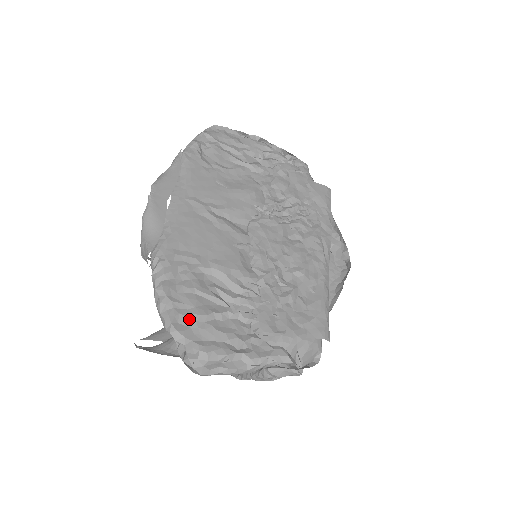
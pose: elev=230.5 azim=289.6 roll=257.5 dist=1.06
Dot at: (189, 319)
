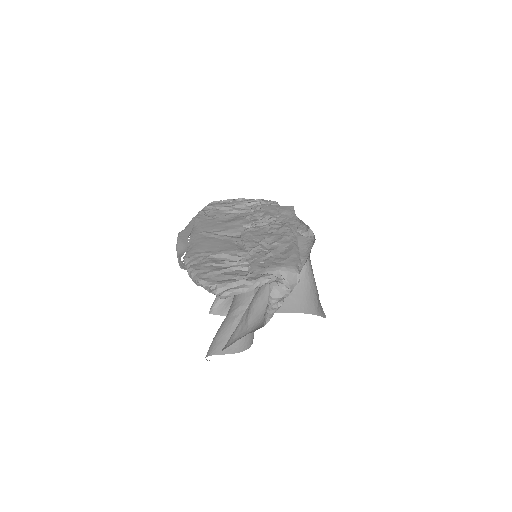
Dot at: (209, 275)
